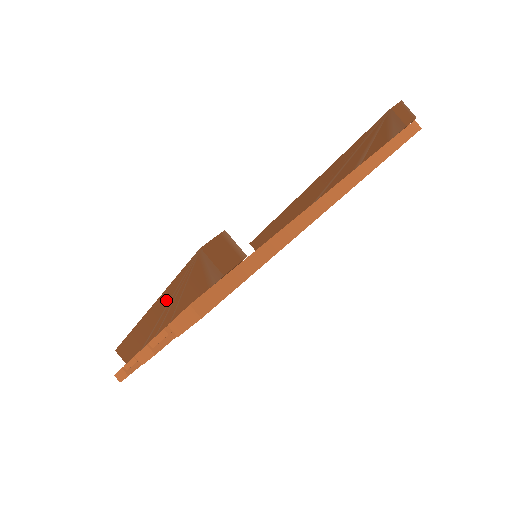
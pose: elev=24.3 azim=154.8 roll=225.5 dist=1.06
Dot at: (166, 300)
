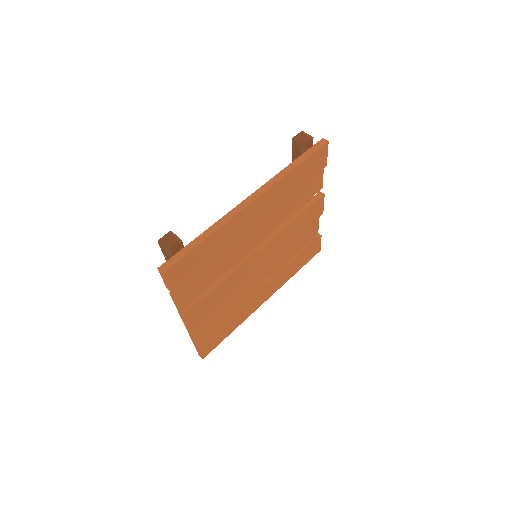
Dot at: occluded
